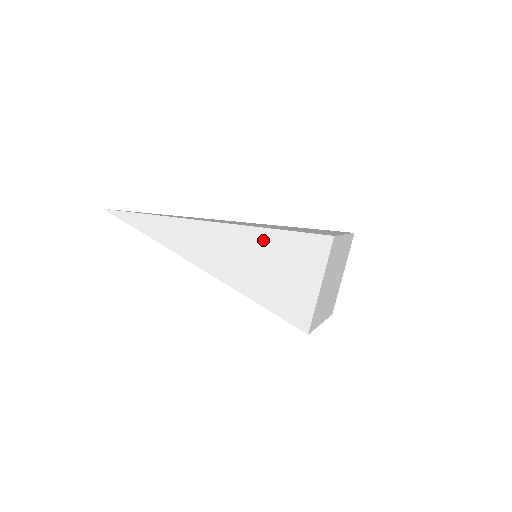
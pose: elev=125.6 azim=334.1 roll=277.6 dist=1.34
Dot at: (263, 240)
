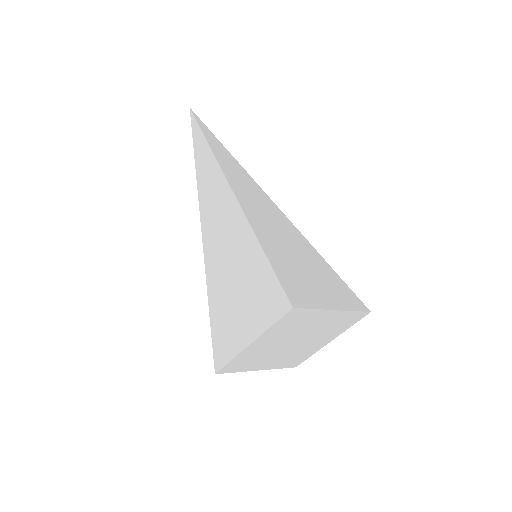
Dot at: (249, 250)
